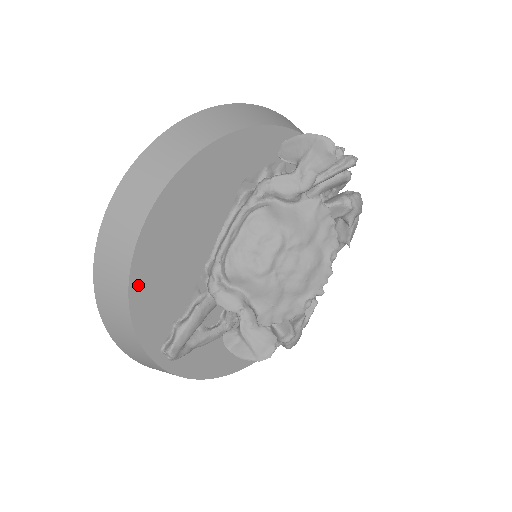
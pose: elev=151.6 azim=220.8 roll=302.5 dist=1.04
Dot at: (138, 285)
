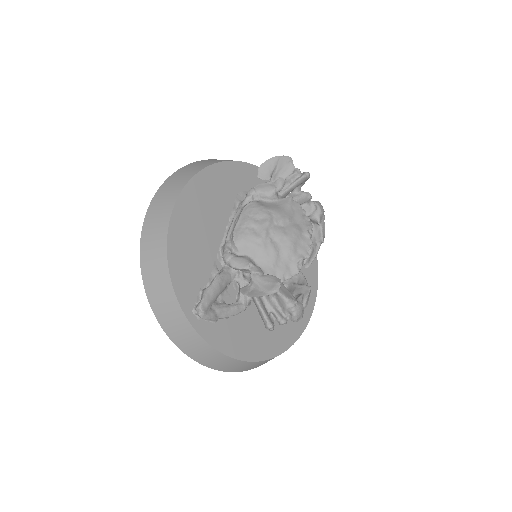
Dot at: (173, 247)
